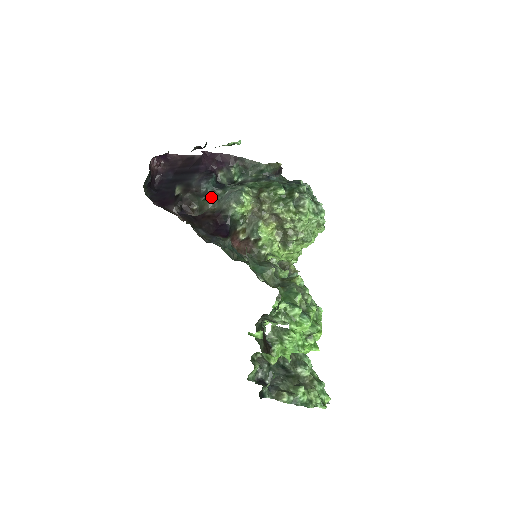
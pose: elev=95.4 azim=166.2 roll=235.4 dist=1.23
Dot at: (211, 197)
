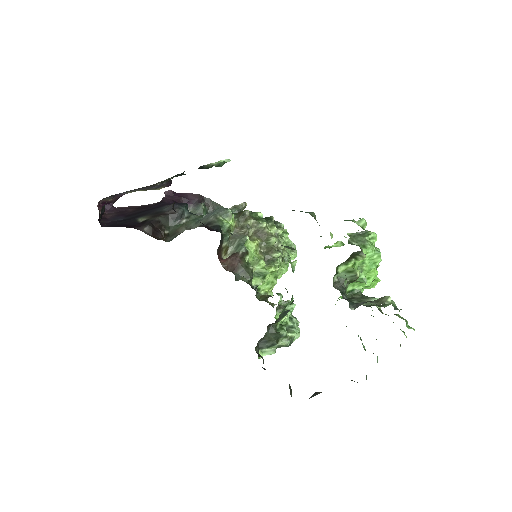
Dot at: (187, 221)
